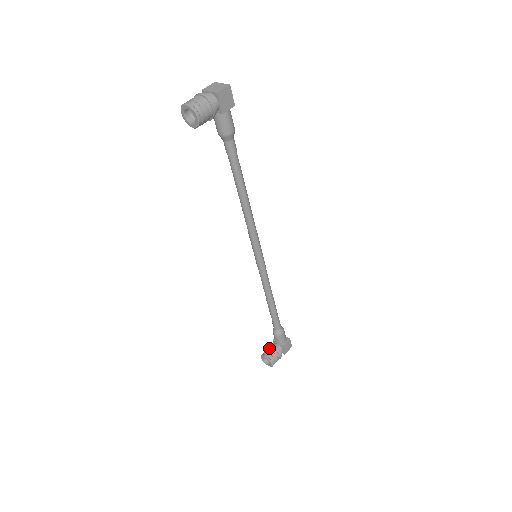
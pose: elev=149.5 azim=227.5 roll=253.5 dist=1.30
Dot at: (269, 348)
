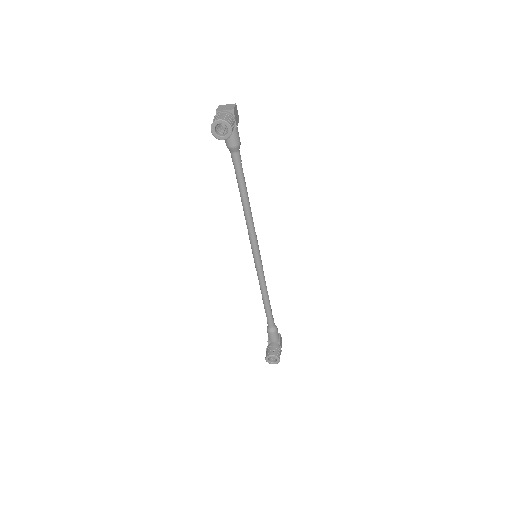
Dot at: (269, 348)
